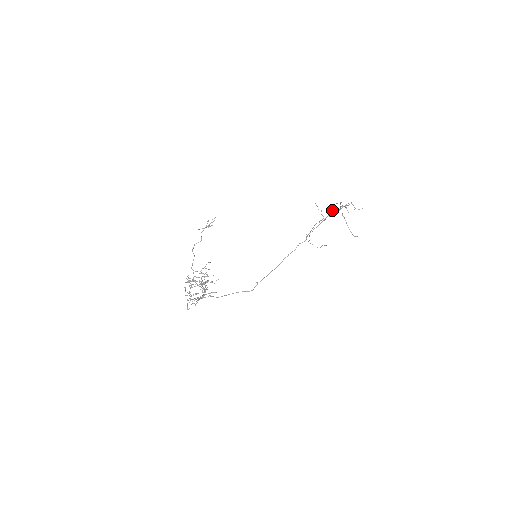
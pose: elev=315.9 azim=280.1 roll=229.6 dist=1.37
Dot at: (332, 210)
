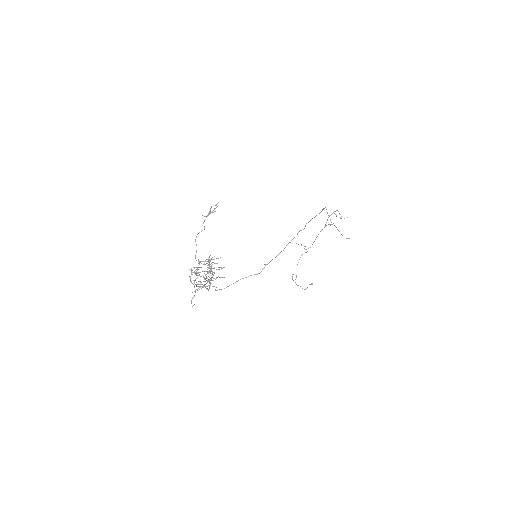
Dot at: (323, 209)
